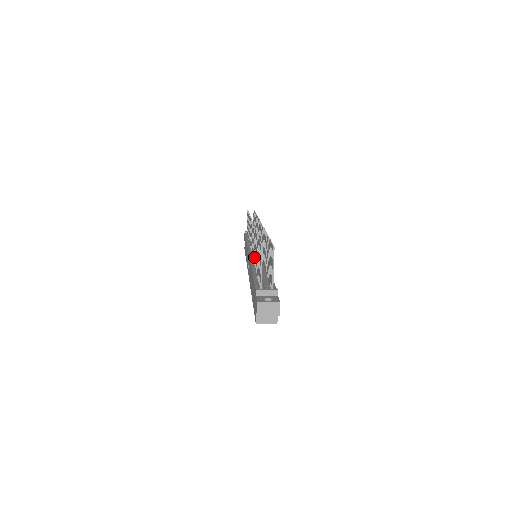
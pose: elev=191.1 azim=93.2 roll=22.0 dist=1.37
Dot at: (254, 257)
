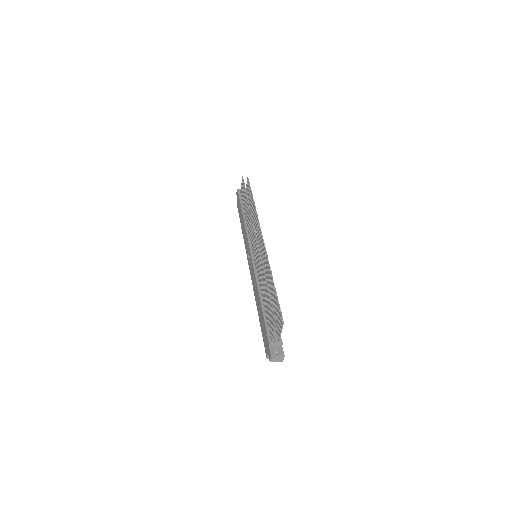
Dot at: (260, 281)
